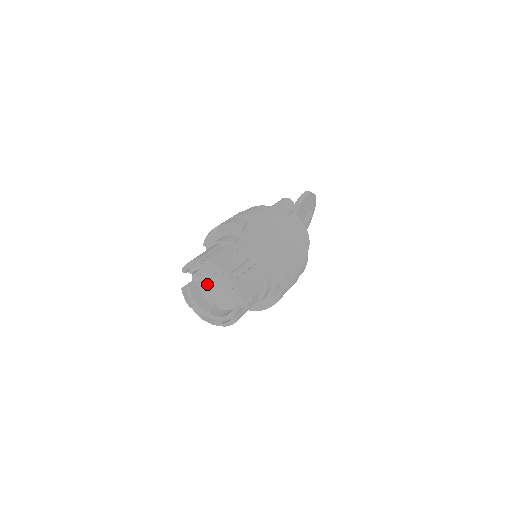
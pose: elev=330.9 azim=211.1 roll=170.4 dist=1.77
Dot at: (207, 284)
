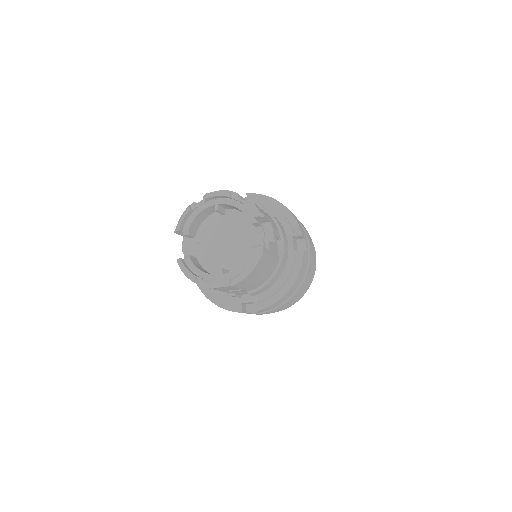
Dot at: (209, 249)
